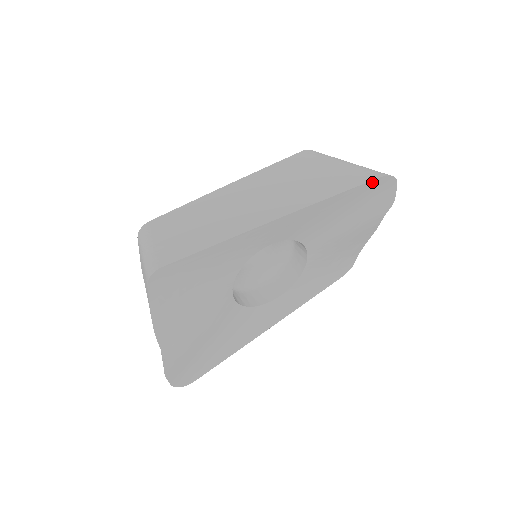
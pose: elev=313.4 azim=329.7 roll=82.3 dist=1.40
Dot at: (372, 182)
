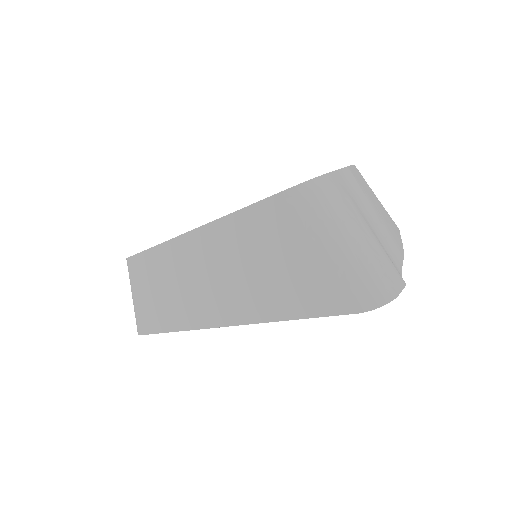
Dot at: (346, 312)
